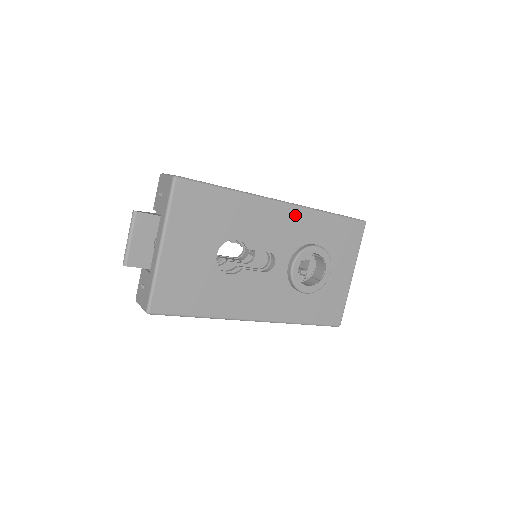
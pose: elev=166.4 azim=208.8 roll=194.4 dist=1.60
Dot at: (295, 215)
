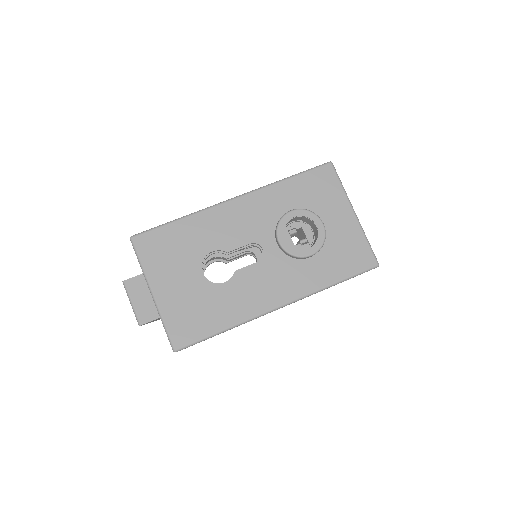
Dot at: (253, 201)
